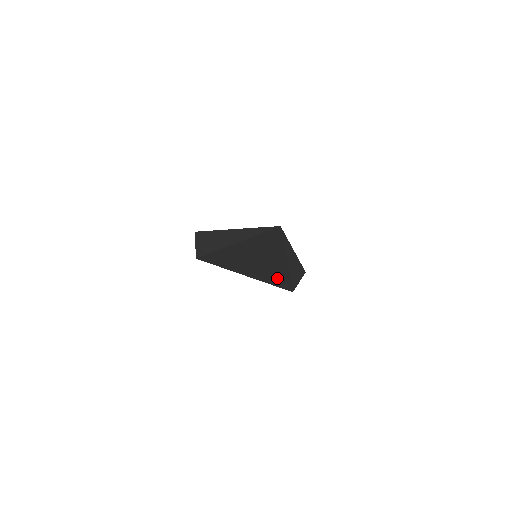
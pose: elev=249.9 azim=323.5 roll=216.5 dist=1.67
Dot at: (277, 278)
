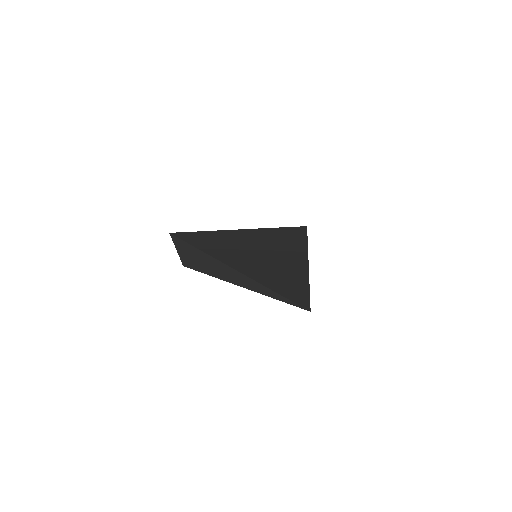
Dot at: occluded
